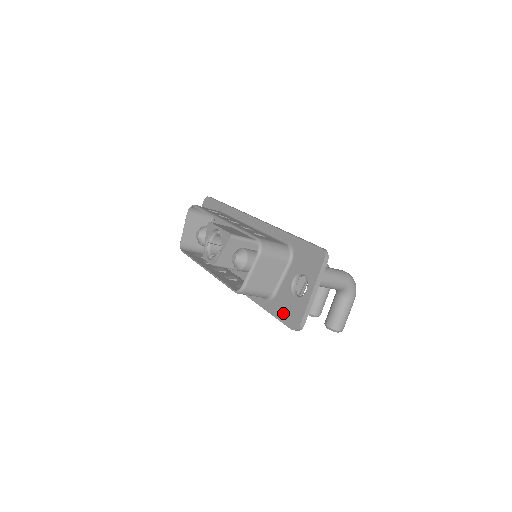
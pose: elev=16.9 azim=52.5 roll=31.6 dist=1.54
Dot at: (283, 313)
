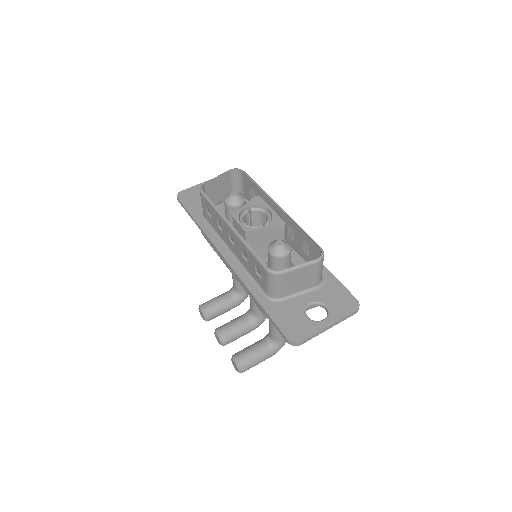
Dot at: (284, 320)
